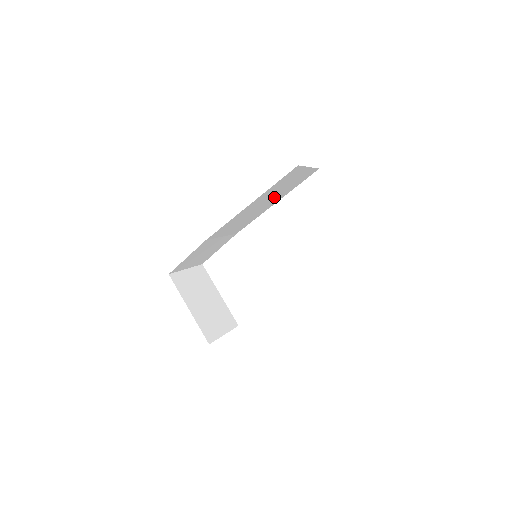
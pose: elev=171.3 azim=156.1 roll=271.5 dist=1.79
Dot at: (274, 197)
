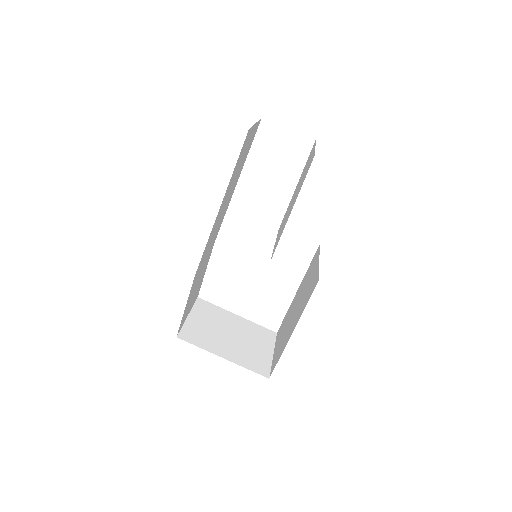
Dot at: occluded
